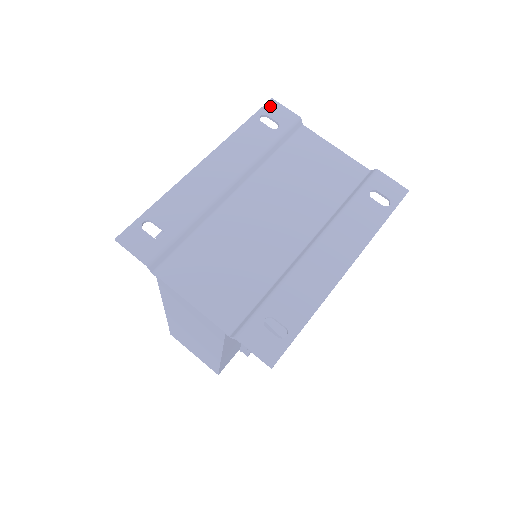
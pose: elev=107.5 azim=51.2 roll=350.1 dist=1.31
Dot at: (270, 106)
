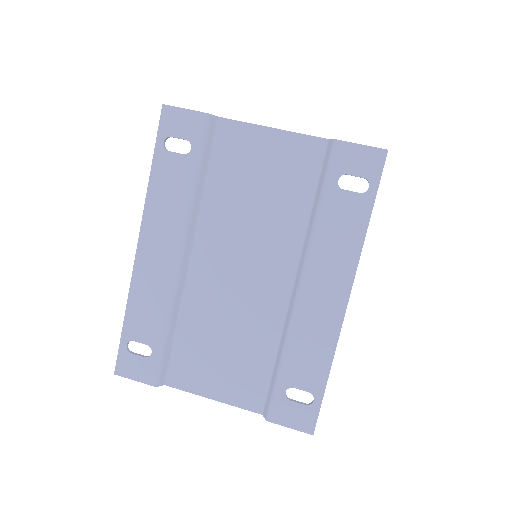
Dot at: (166, 119)
